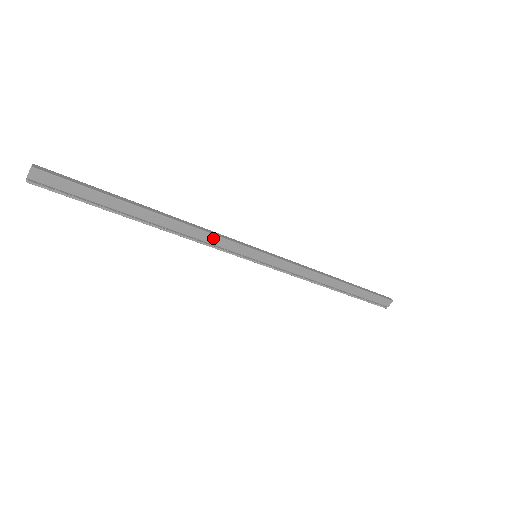
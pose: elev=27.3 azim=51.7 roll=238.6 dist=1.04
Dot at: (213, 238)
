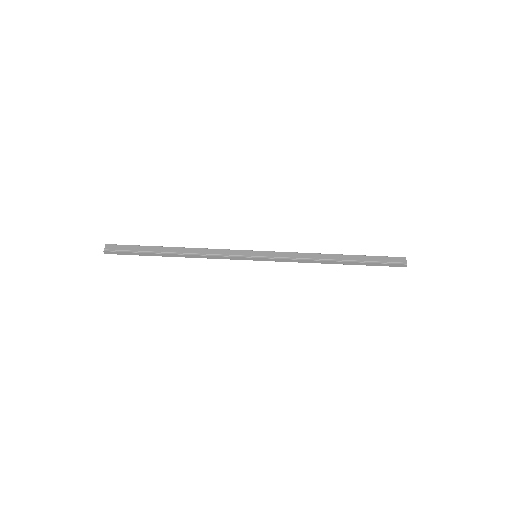
Dot at: (218, 251)
